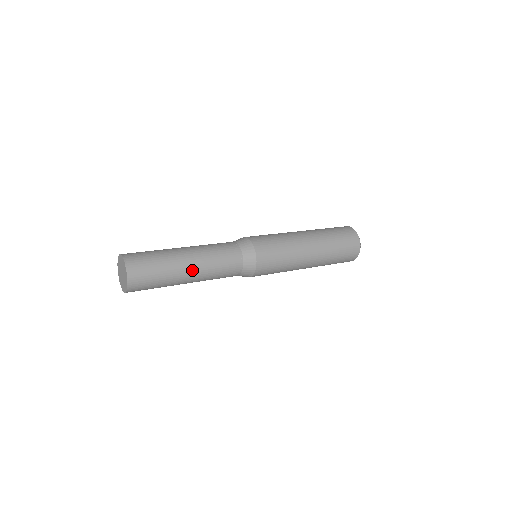
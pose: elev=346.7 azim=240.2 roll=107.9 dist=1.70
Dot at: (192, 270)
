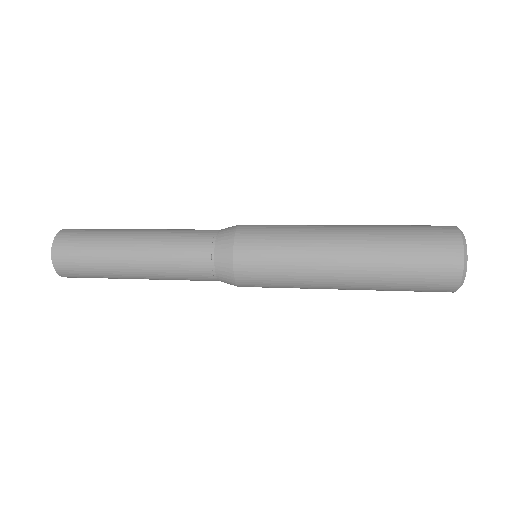
Dot at: (135, 261)
